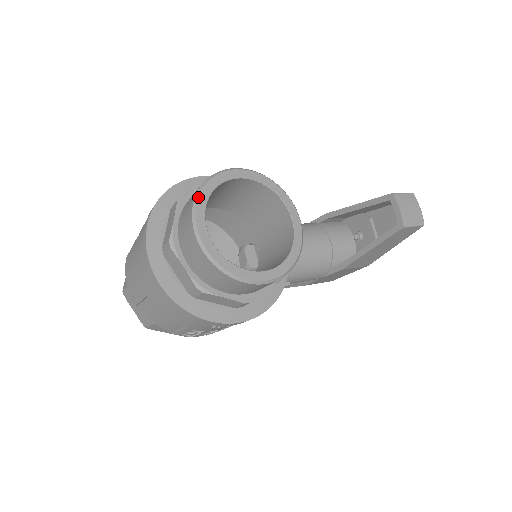
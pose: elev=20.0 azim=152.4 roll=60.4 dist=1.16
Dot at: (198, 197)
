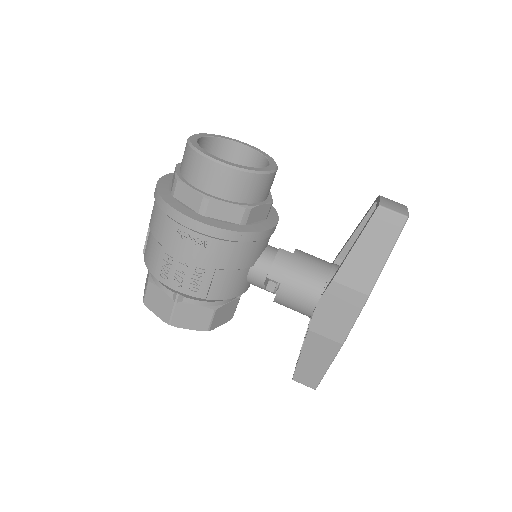
Dot at: (206, 133)
